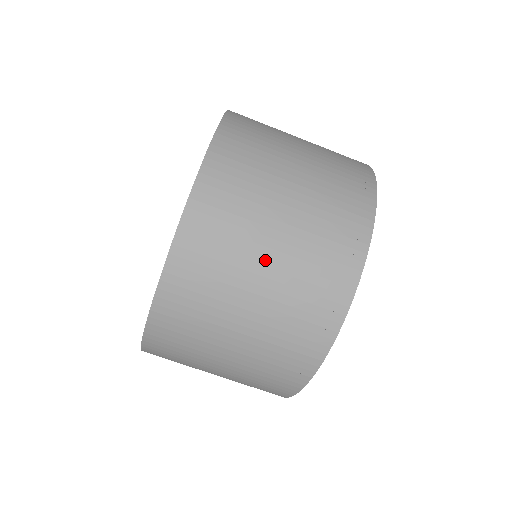
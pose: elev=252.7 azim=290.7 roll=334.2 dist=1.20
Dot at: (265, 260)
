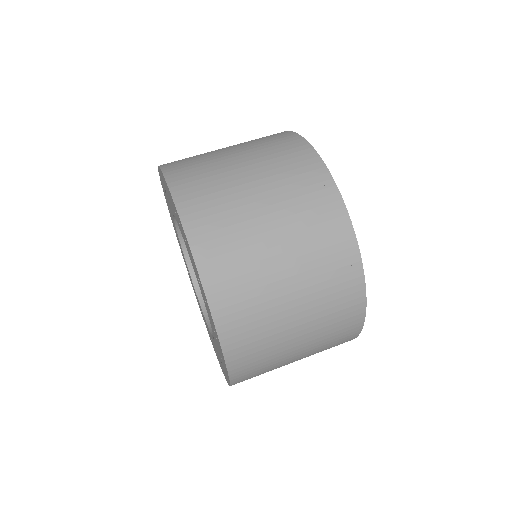
Dot at: occluded
